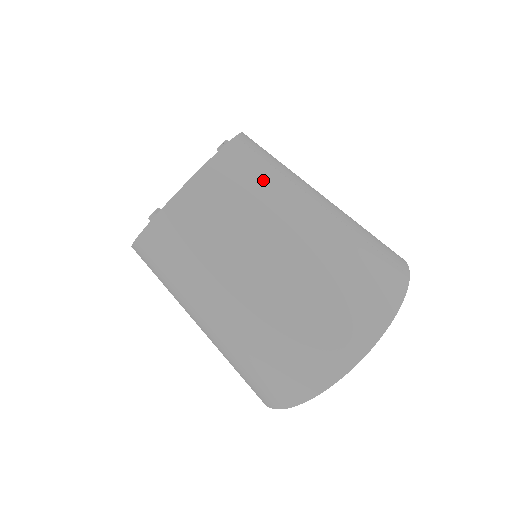
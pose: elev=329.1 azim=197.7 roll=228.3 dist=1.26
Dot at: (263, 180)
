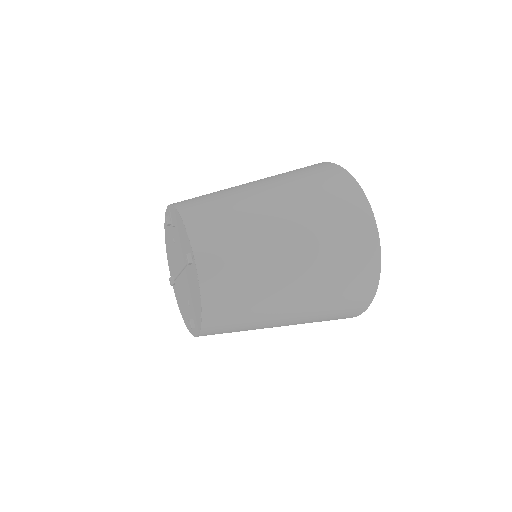
Dot at: occluded
